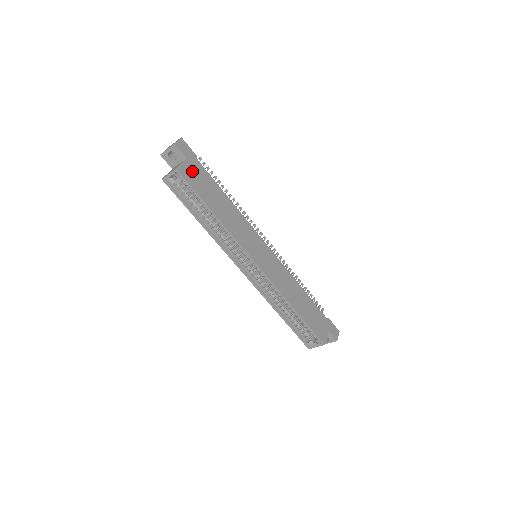
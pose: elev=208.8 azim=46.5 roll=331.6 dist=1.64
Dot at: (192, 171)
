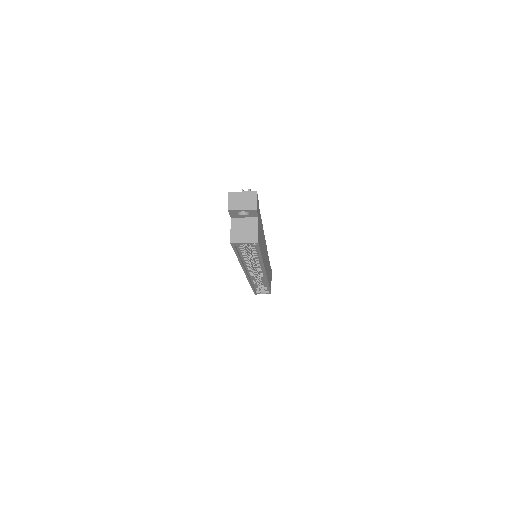
Dot at: (259, 228)
